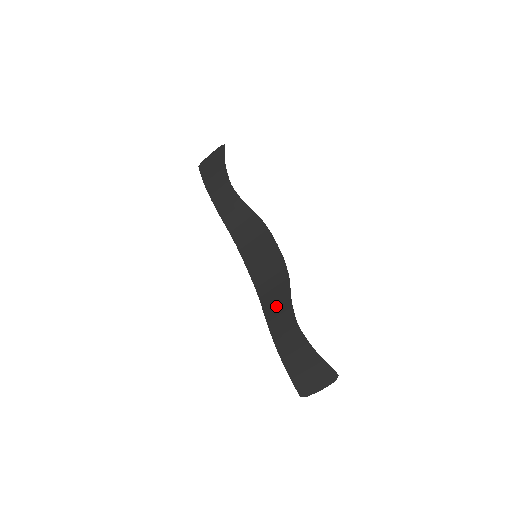
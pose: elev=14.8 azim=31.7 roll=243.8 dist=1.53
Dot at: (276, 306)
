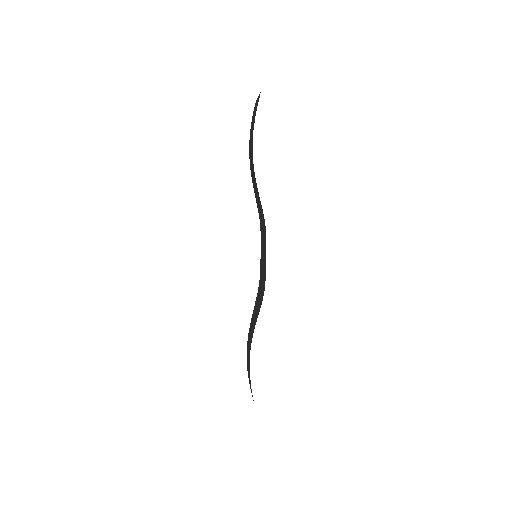
Dot at: (254, 315)
